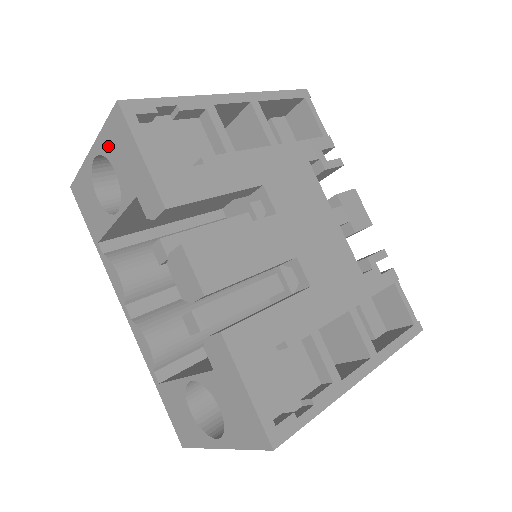
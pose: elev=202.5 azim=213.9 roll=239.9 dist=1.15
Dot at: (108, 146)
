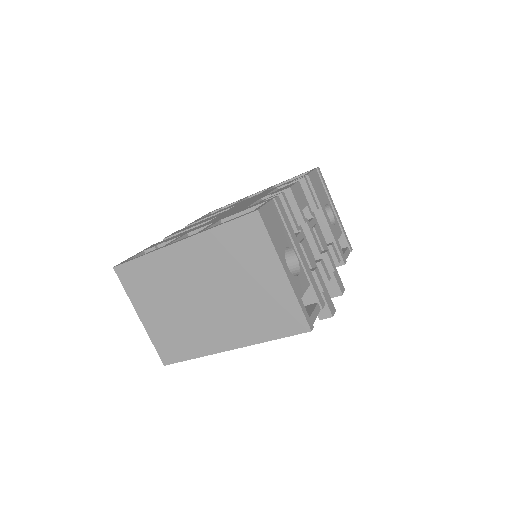
Dot at: occluded
